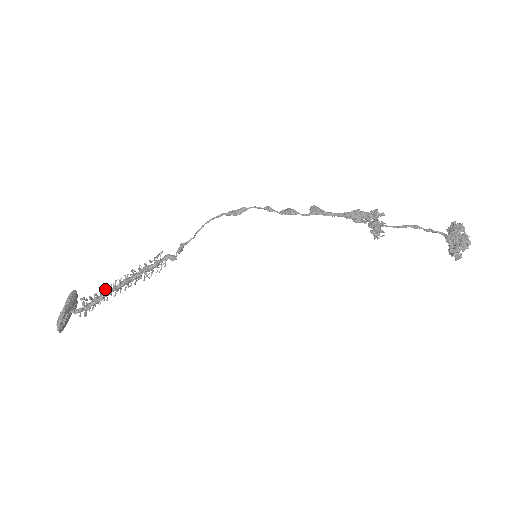
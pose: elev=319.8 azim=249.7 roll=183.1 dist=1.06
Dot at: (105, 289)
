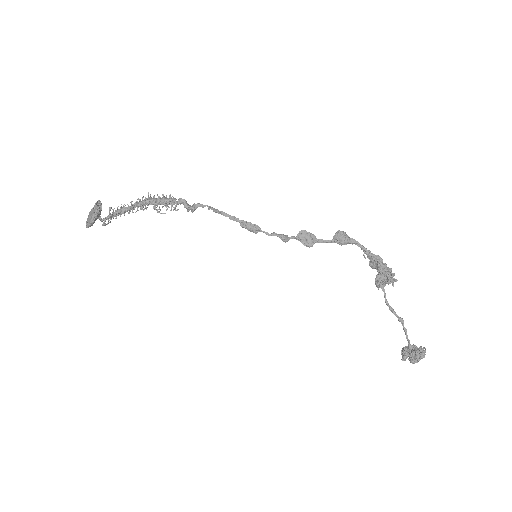
Dot at: (124, 213)
